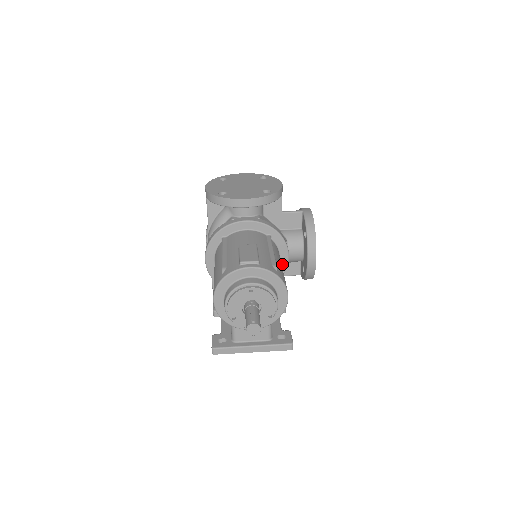
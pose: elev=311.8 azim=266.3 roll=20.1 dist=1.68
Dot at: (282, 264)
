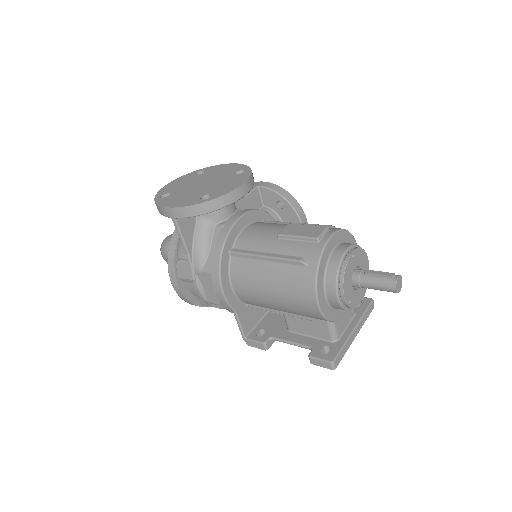
Dot at: occluded
